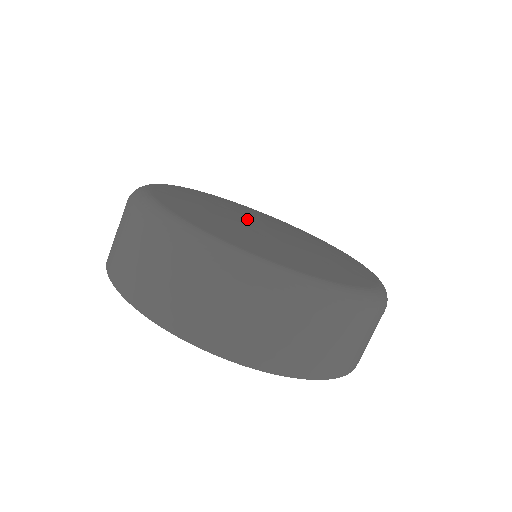
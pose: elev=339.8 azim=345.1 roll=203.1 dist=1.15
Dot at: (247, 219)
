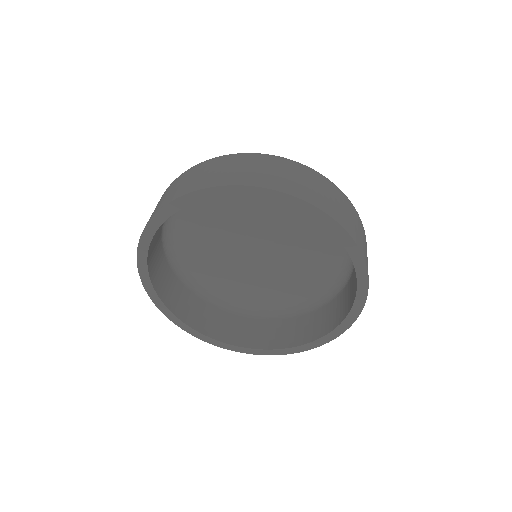
Dot at: occluded
